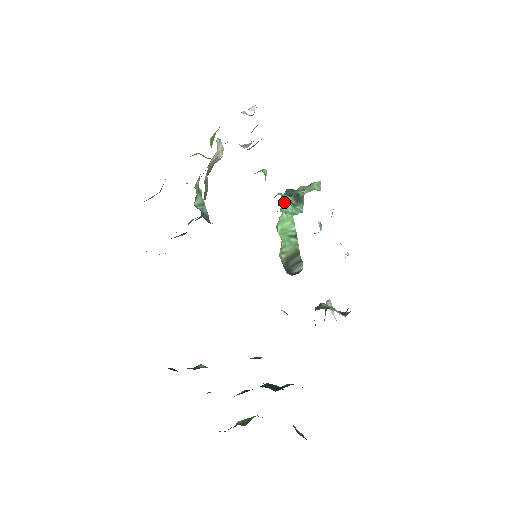
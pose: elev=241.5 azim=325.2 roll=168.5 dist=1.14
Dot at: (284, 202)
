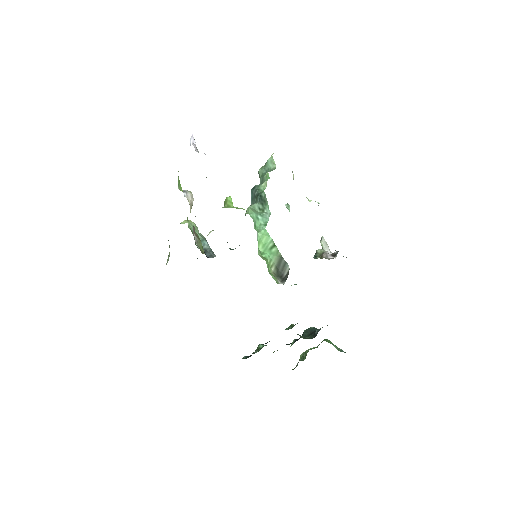
Dot at: (254, 218)
